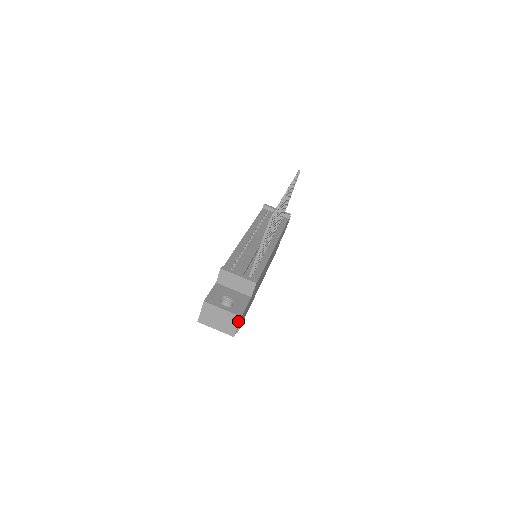
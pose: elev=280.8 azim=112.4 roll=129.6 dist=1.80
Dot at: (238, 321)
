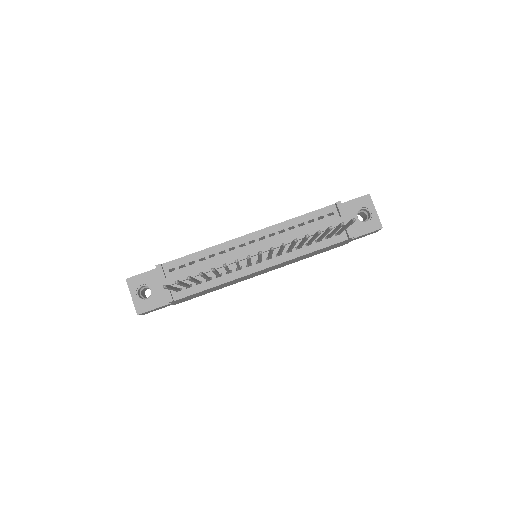
Dot at: occluded
